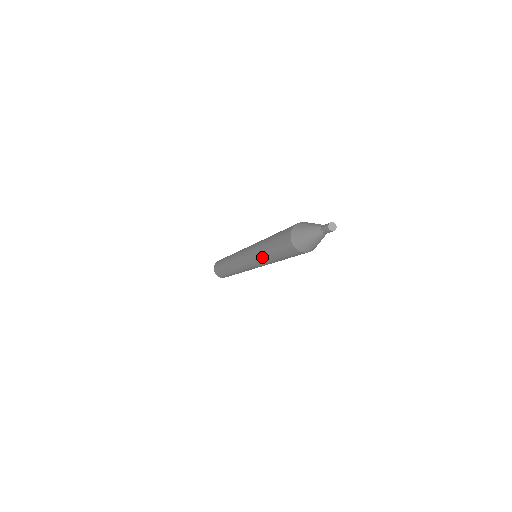
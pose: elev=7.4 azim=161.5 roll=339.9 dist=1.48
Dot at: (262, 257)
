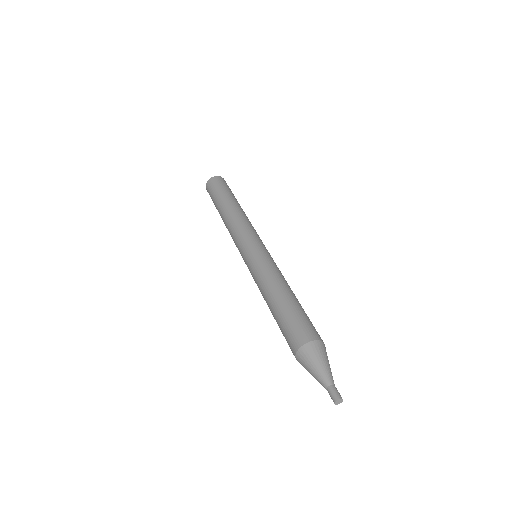
Dot at: occluded
